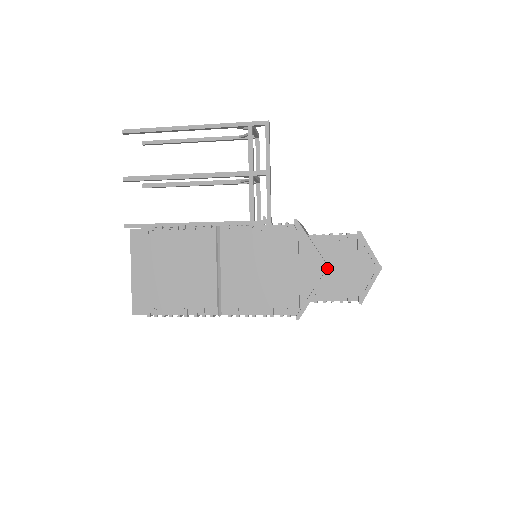
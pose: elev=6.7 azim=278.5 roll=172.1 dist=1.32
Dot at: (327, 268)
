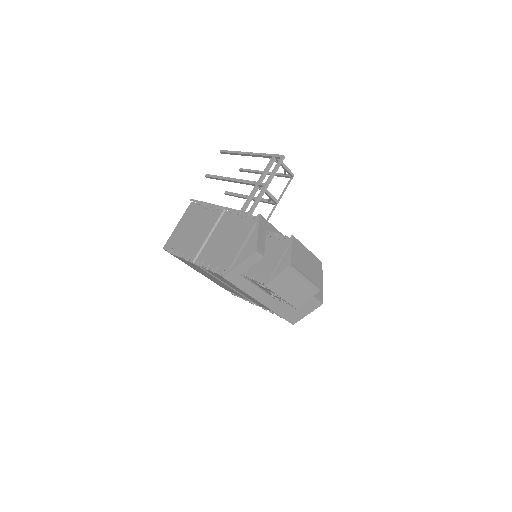
Dot at: (256, 249)
